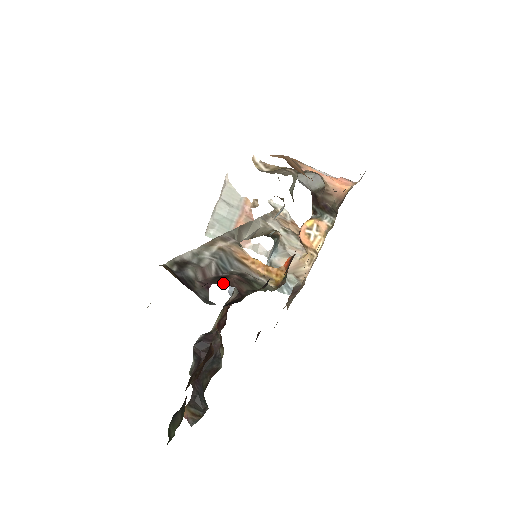
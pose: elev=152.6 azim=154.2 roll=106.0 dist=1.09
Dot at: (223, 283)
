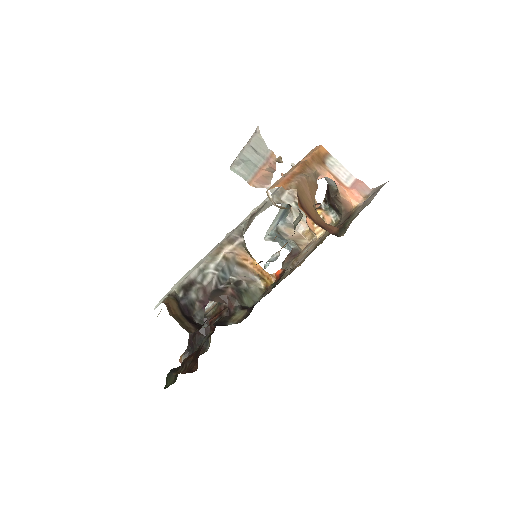
Dot at: (218, 299)
